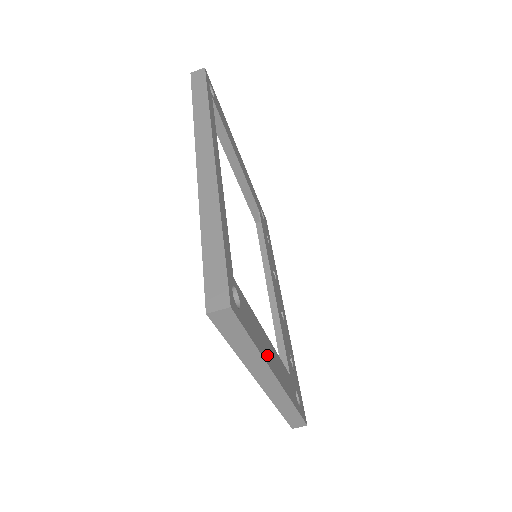
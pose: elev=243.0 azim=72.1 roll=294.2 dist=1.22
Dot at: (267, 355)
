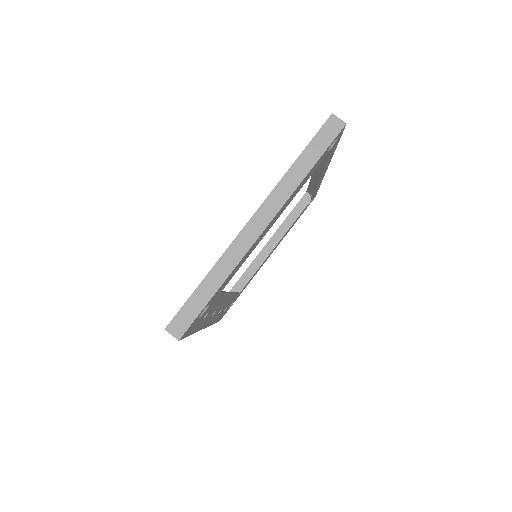
Dot at: (285, 205)
